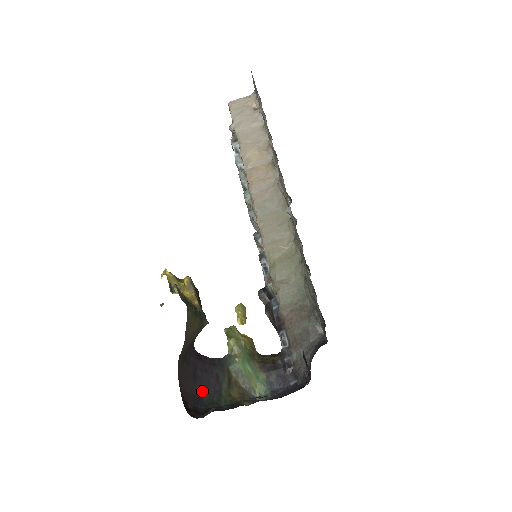
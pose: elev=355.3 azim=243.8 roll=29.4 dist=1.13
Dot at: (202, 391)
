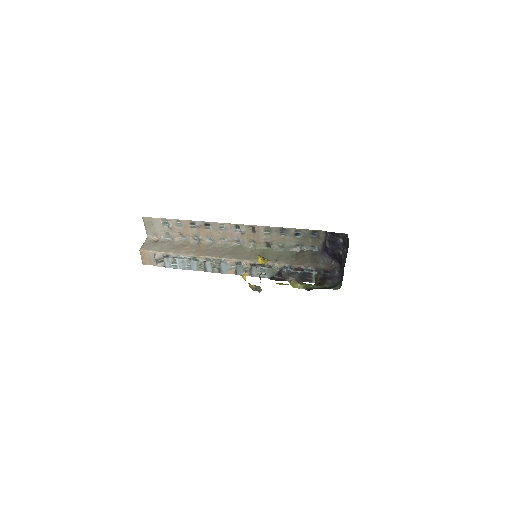
Dot at: occluded
